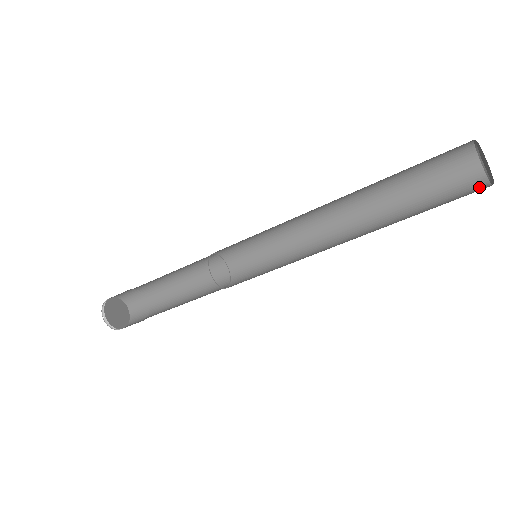
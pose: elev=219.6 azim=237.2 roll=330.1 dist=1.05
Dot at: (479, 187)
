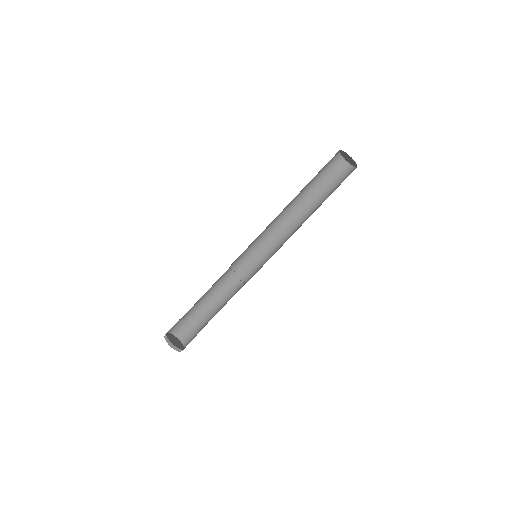
Dot at: occluded
